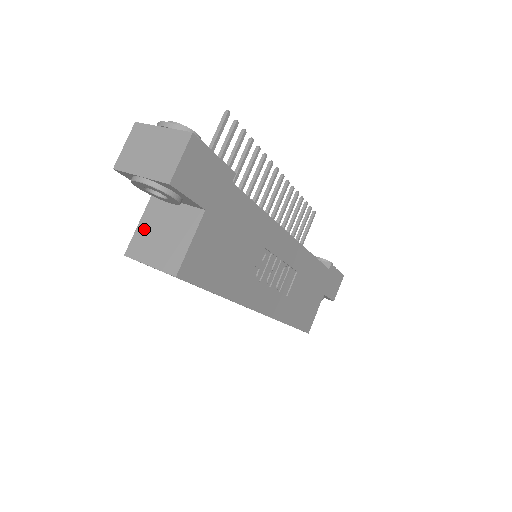
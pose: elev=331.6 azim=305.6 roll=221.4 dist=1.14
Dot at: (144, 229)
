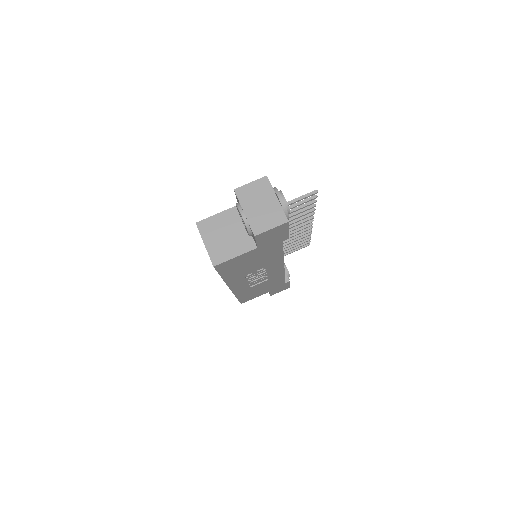
Dot at: (218, 220)
